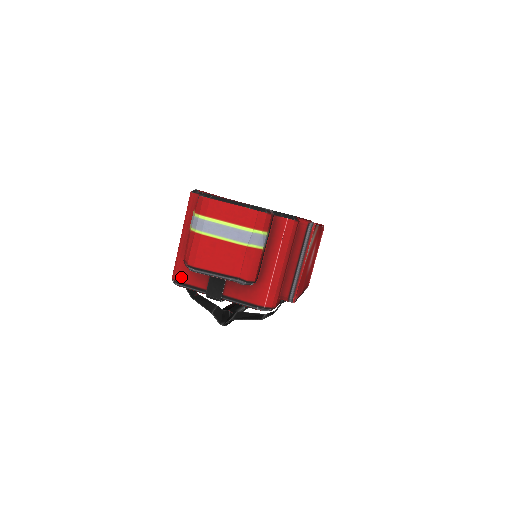
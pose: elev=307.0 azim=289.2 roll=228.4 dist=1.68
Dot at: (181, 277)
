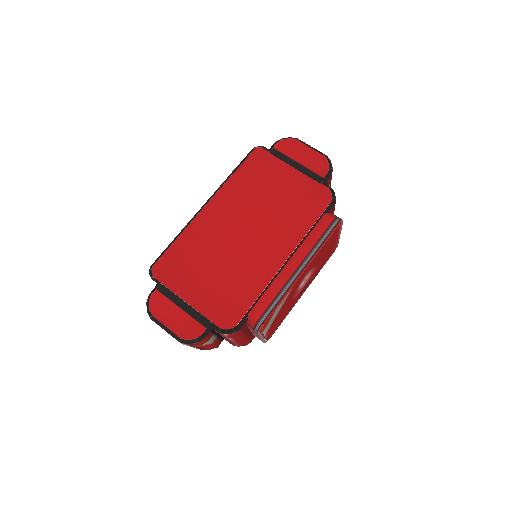
Dot at: occluded
